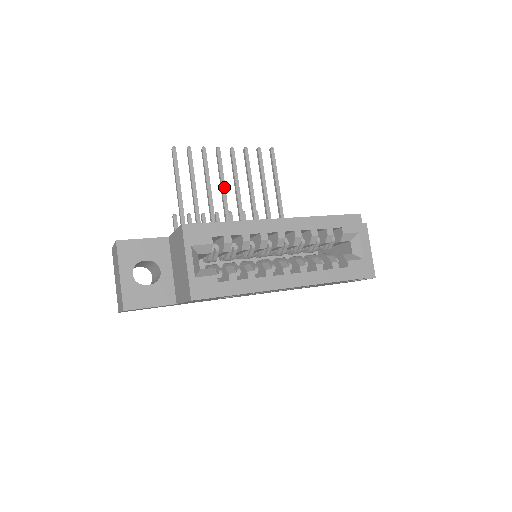
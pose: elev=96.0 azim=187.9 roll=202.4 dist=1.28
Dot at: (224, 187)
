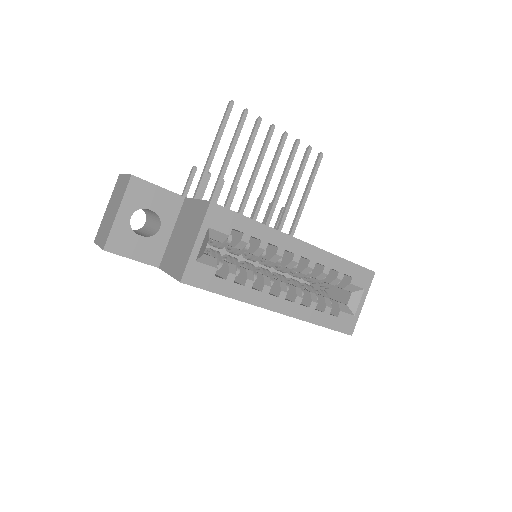
Dot at: (259, 168)
